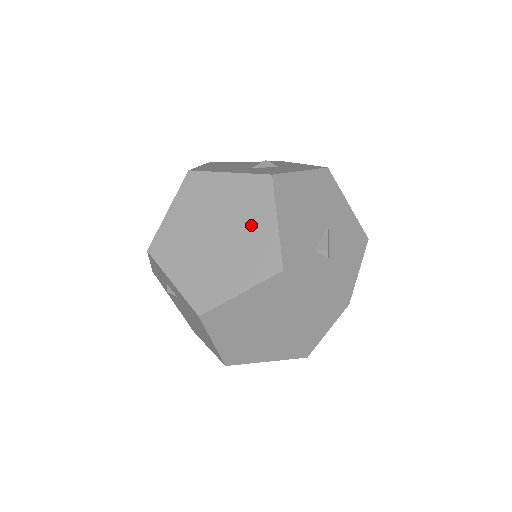
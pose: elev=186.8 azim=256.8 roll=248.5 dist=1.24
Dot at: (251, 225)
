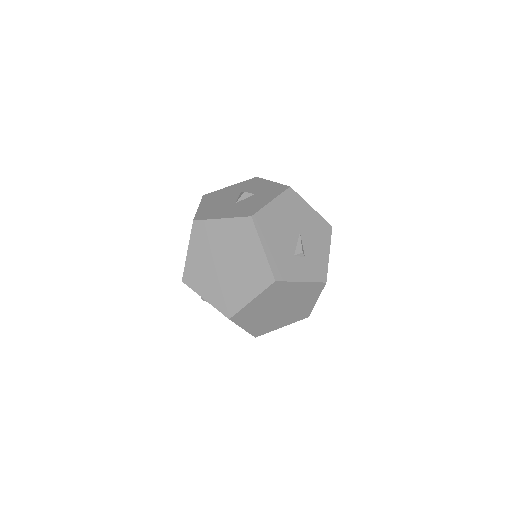
Dot at: (247, 254)
